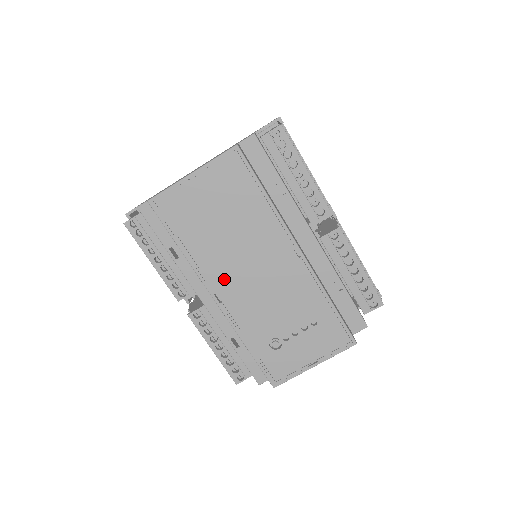
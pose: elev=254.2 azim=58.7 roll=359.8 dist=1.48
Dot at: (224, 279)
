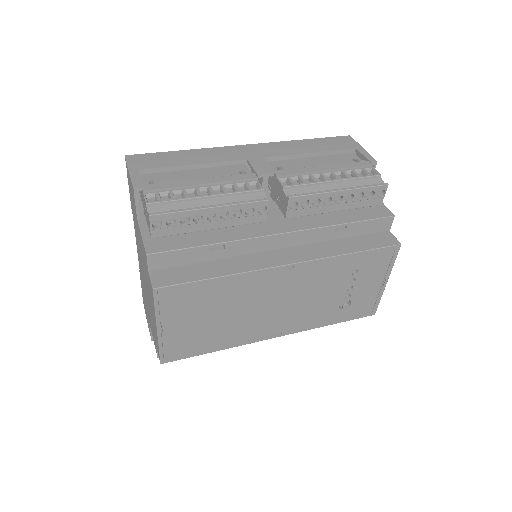
Dot at: (265, 327)
